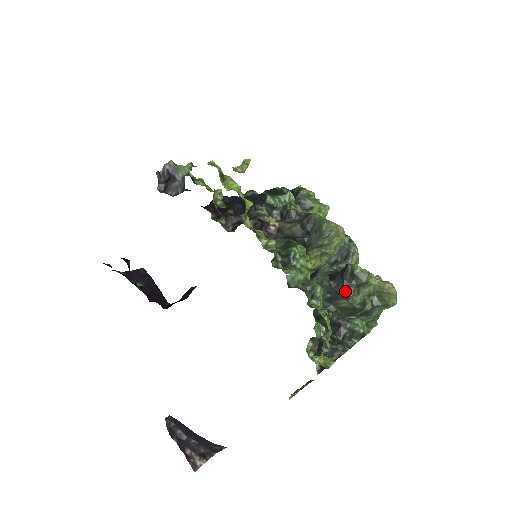
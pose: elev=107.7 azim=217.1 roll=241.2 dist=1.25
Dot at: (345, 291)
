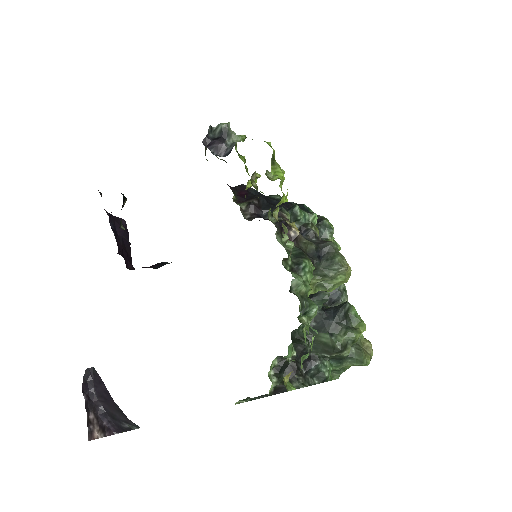
Dot at: (332, 326)
